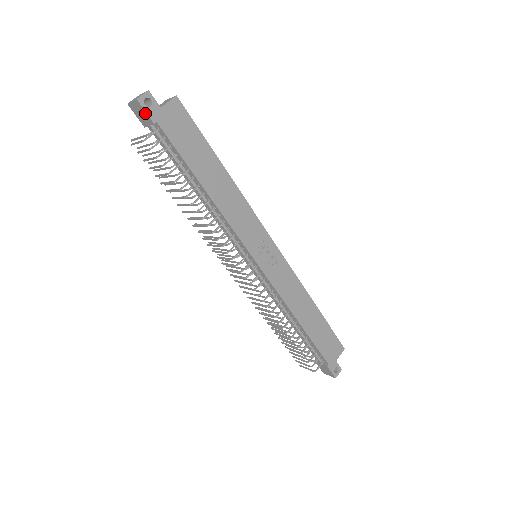
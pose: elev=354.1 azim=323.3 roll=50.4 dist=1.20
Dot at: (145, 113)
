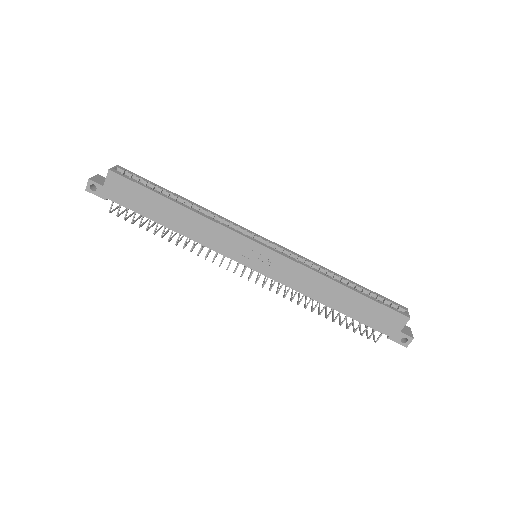
Dot at: (97, 195)
